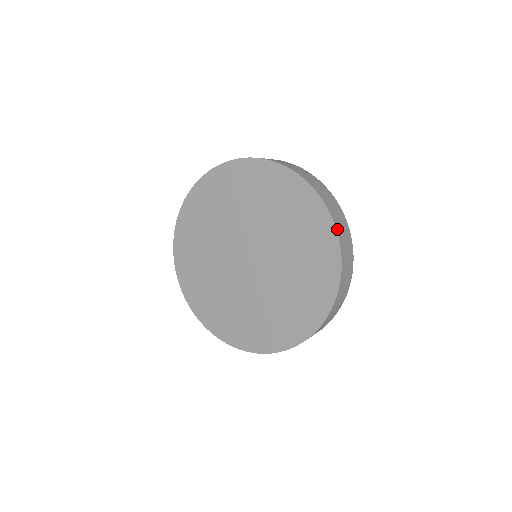
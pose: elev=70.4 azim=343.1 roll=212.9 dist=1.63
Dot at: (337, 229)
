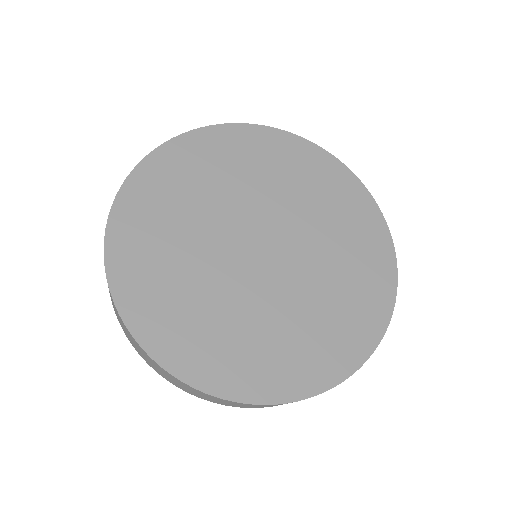
Dot at: (396, 285)
